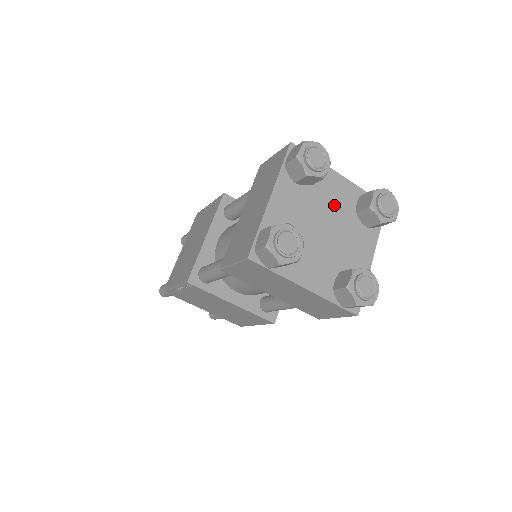
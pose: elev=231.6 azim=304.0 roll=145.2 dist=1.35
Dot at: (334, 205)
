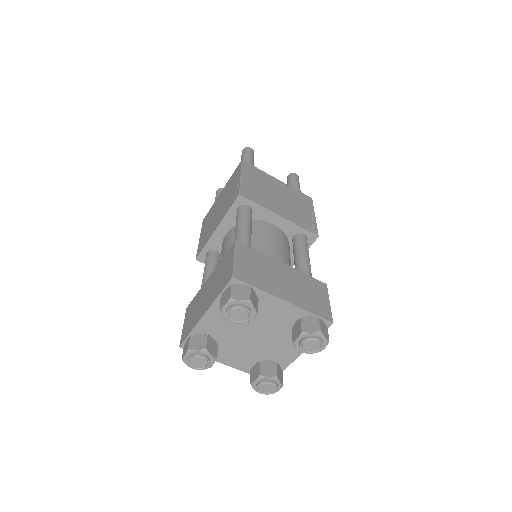
Dot at: (270, 321)
